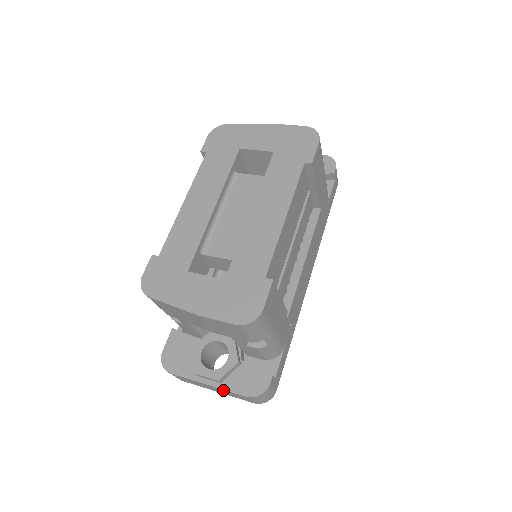
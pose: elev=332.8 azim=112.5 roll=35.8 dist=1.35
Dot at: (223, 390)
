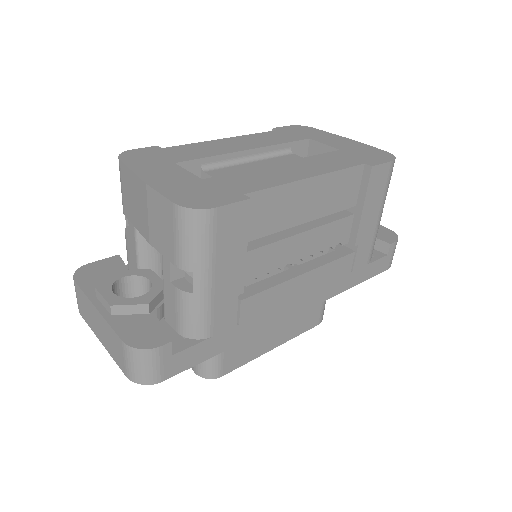
Dot at: (107, 325)
